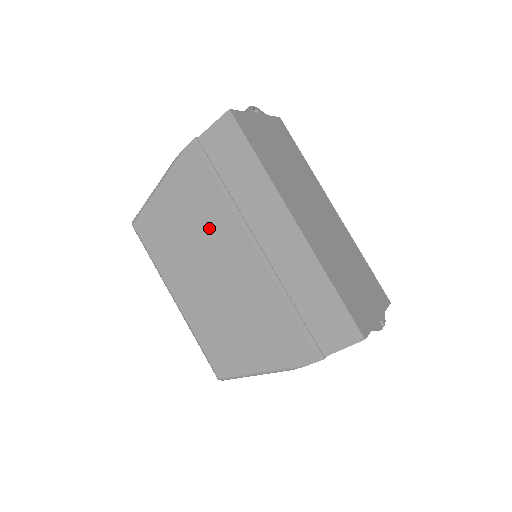
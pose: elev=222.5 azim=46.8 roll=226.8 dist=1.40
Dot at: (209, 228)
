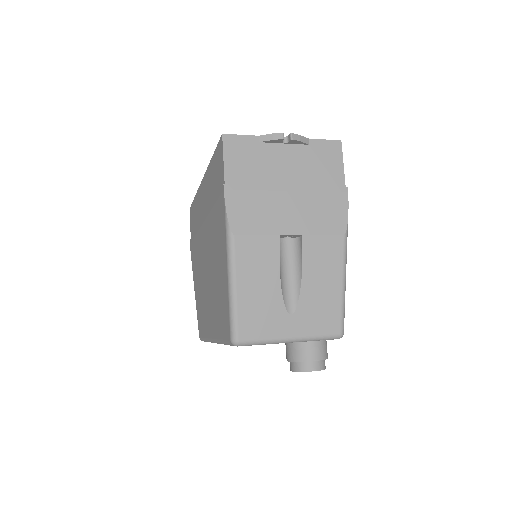
Dot at: (200, 261)
